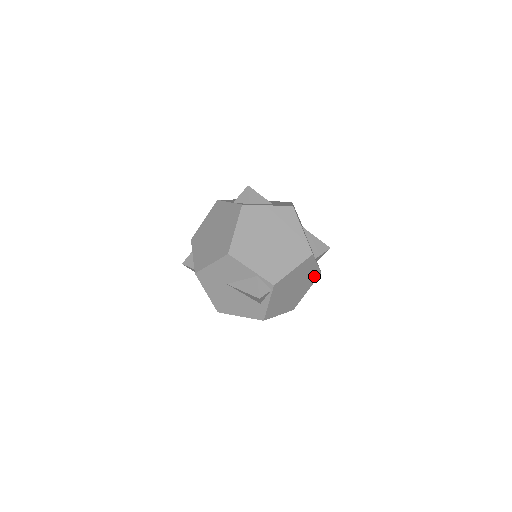
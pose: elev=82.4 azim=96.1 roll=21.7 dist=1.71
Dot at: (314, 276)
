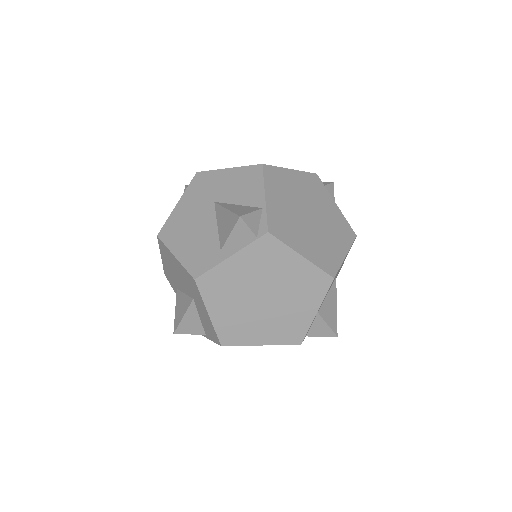
Dot at: (293, 331)
